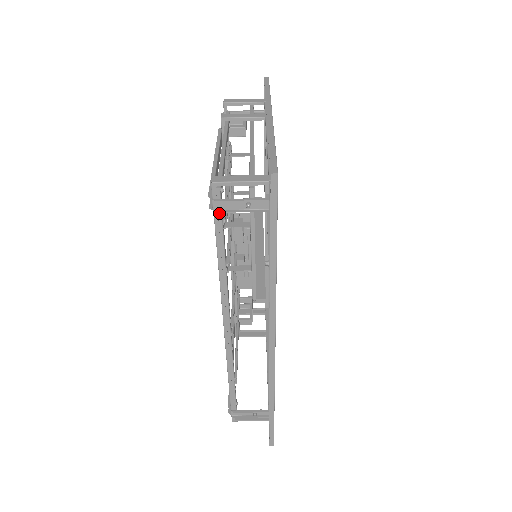
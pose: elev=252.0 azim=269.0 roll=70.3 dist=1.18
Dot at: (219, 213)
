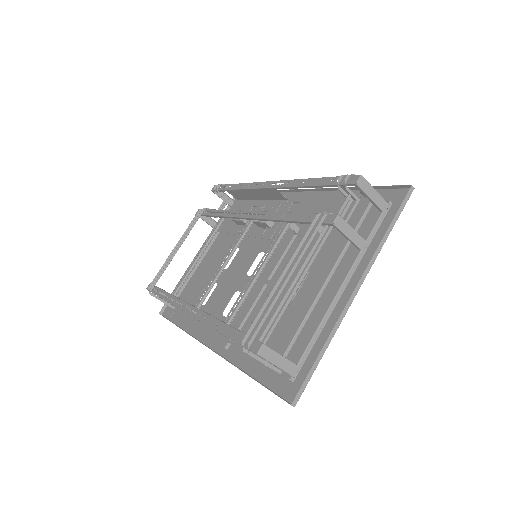
Dot at: occluded
